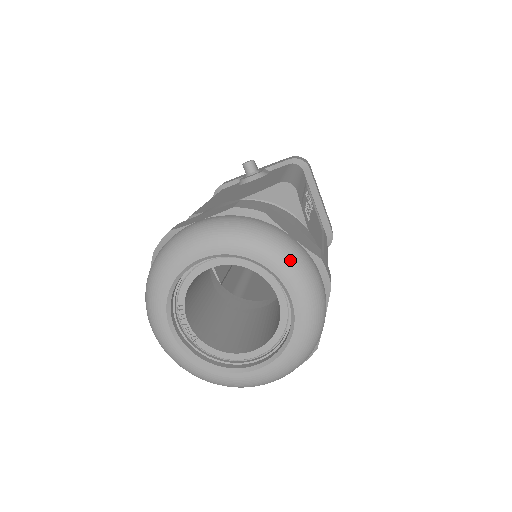
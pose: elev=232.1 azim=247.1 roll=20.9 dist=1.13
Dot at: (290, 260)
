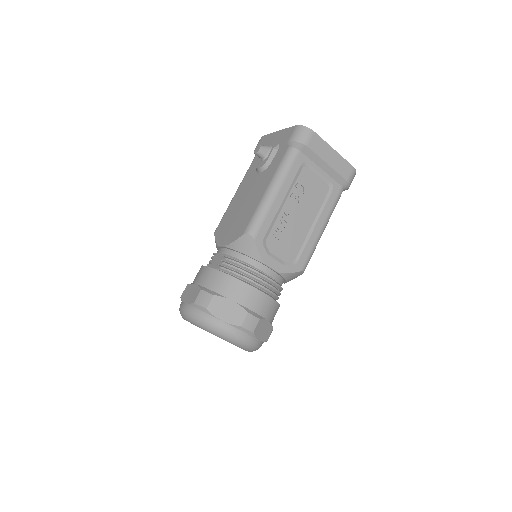
Dot at: (220, 335)
